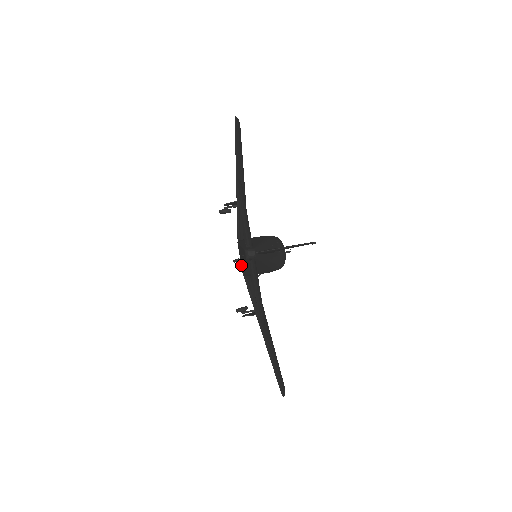
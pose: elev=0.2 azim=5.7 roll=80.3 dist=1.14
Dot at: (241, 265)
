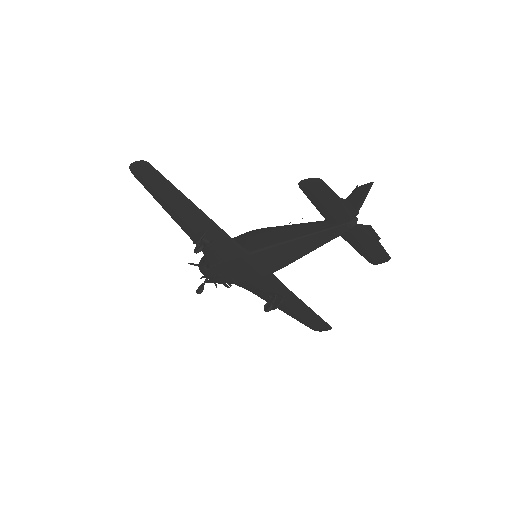
Dot at: (271, 266)
